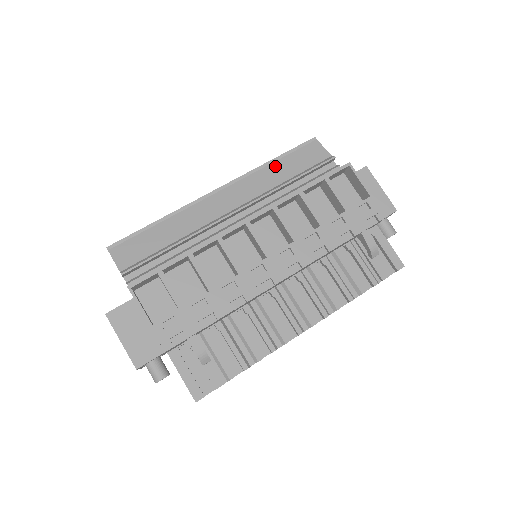
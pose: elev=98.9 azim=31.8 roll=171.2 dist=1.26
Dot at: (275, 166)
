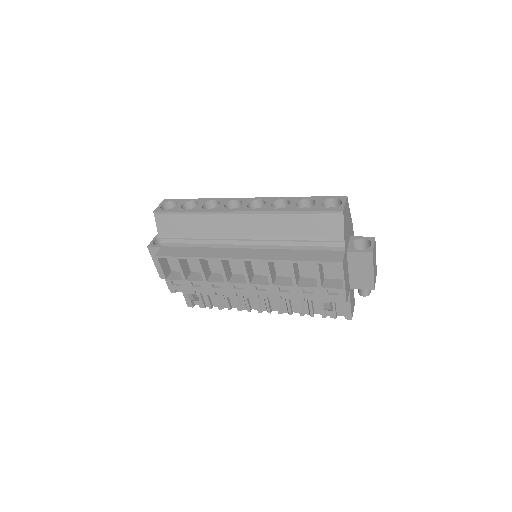
Dot at: (294, 218)
